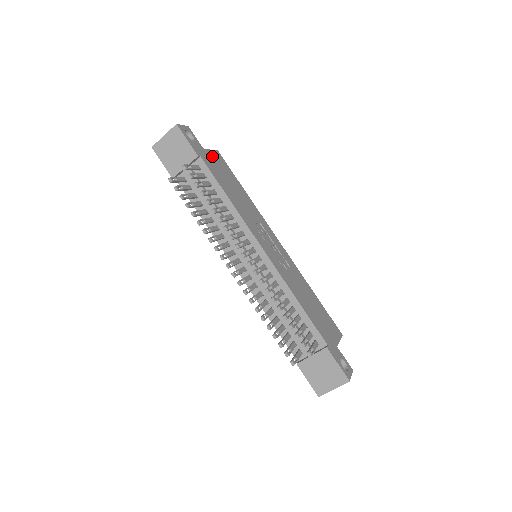
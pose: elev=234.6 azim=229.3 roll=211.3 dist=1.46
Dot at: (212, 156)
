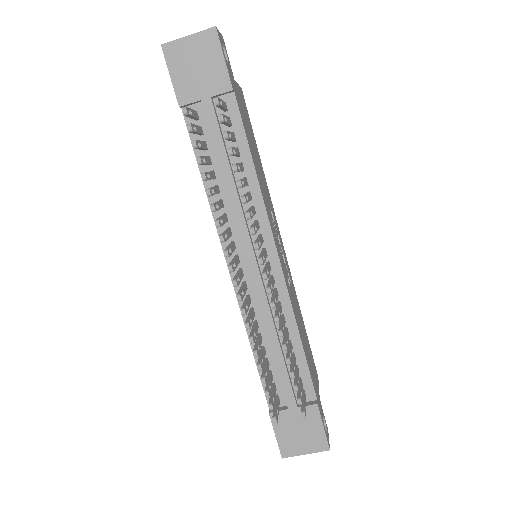
Dot at: (240, 95)
